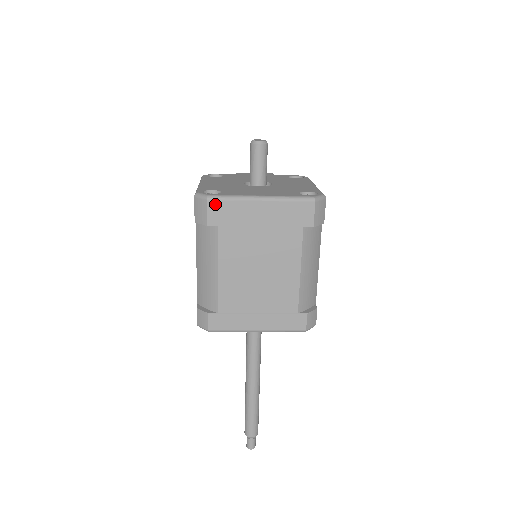
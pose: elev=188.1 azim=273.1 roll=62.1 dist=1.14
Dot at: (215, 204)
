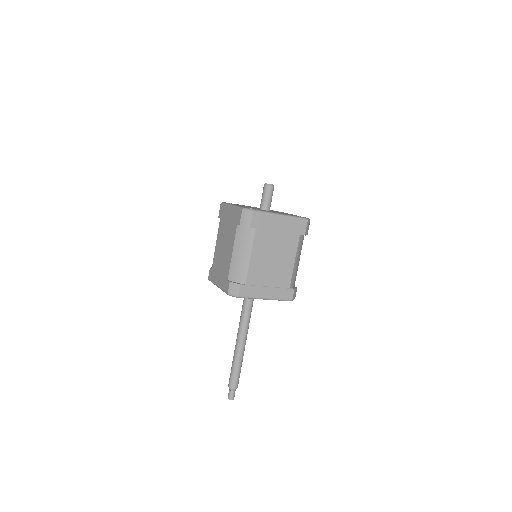
Dot at: (257, 215)
